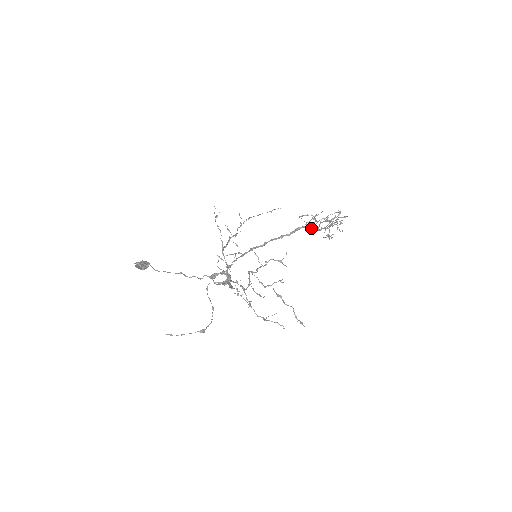
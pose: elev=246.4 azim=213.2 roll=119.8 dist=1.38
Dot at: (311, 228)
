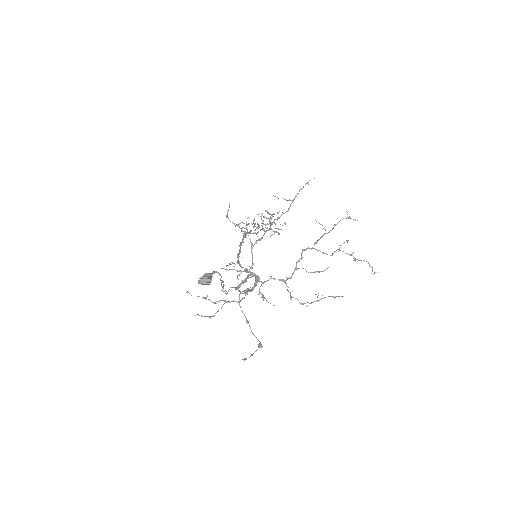
Dot at: (251, 233)
